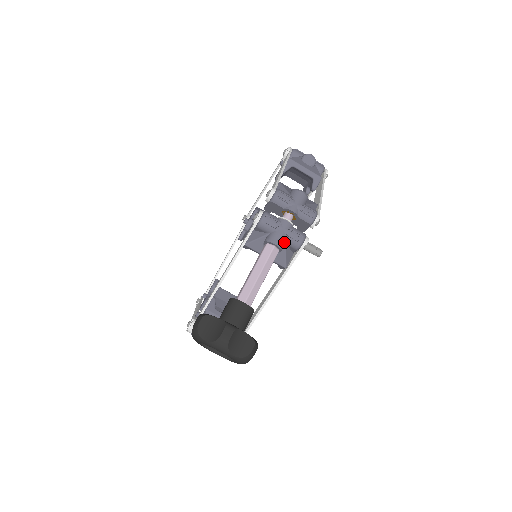
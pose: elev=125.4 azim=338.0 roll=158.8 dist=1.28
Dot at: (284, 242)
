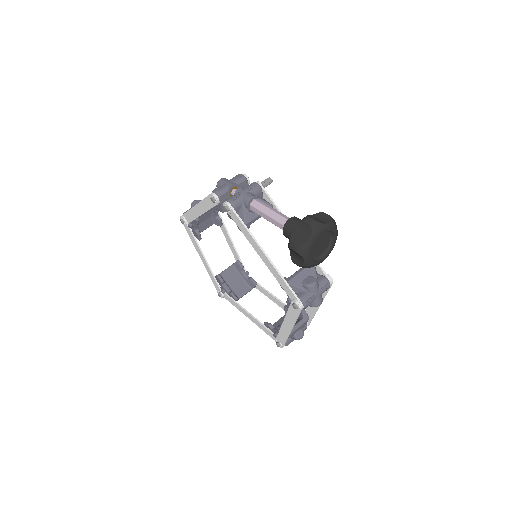
Dot at: (253, 195)
